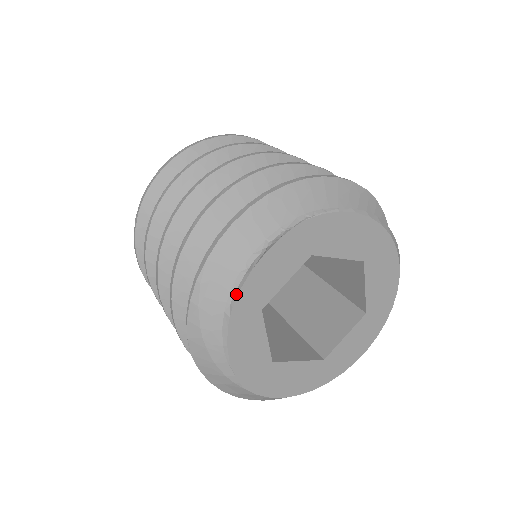
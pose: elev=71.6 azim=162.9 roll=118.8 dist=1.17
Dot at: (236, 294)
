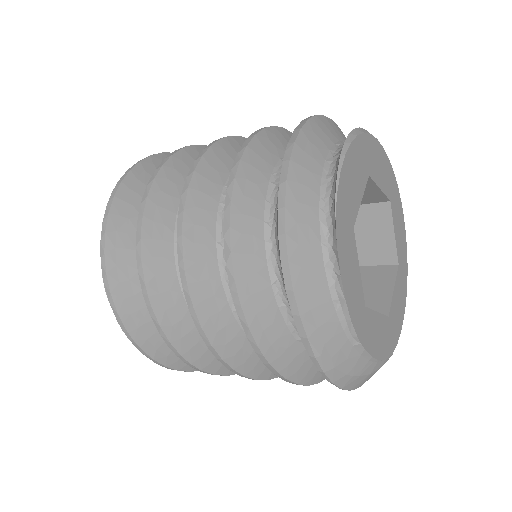
Dot at: (351, 327)
